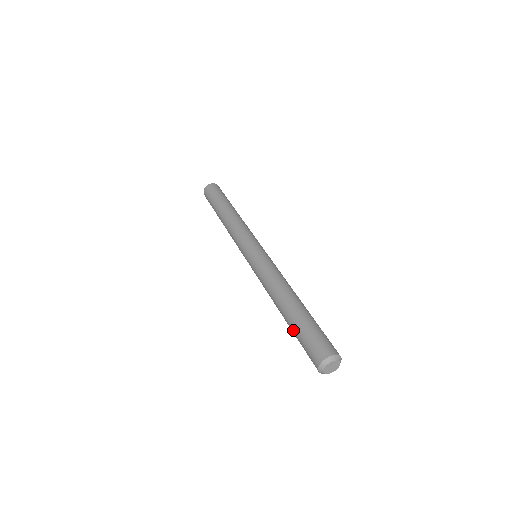
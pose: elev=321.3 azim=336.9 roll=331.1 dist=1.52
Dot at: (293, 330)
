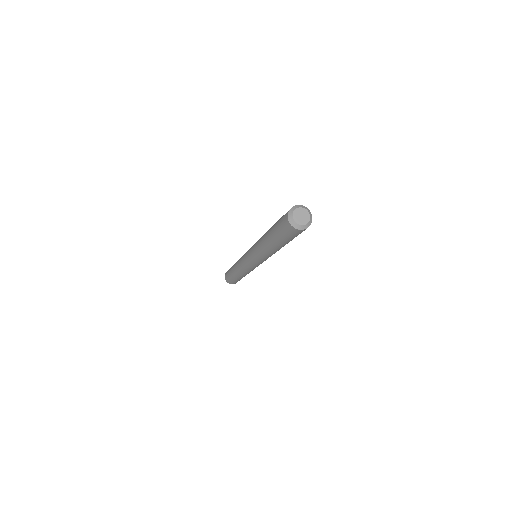
Dot at: (277, 240)
